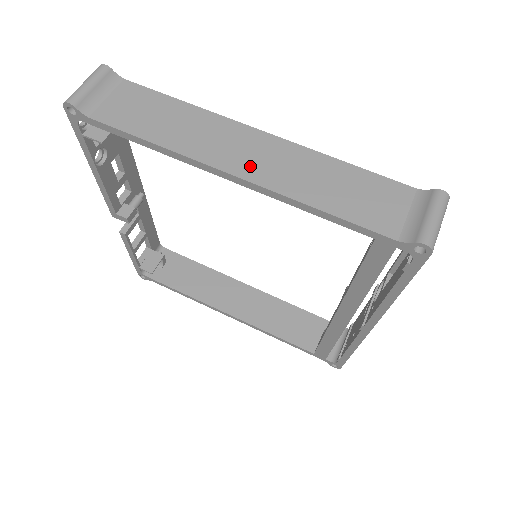
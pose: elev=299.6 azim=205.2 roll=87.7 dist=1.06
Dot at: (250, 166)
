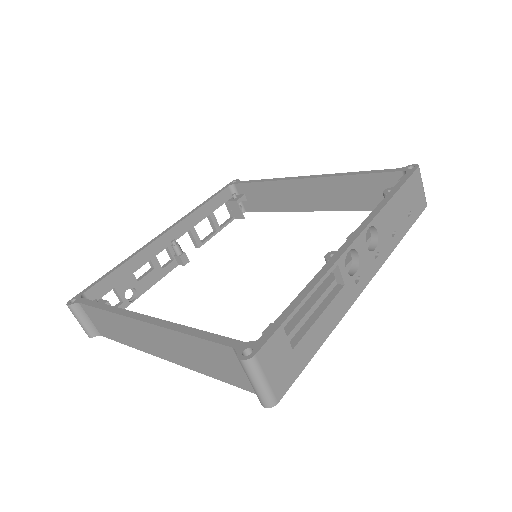
Dot at: (162, 351)
